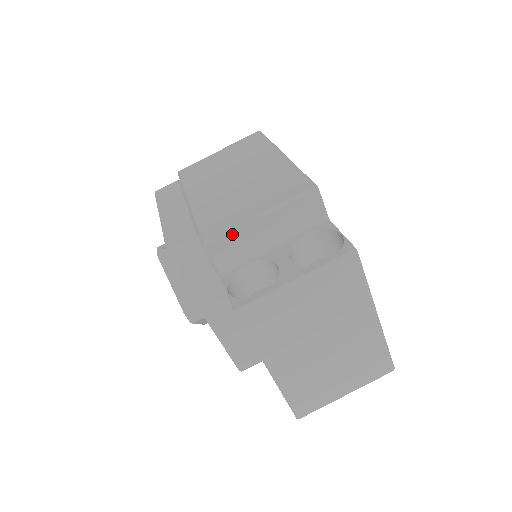
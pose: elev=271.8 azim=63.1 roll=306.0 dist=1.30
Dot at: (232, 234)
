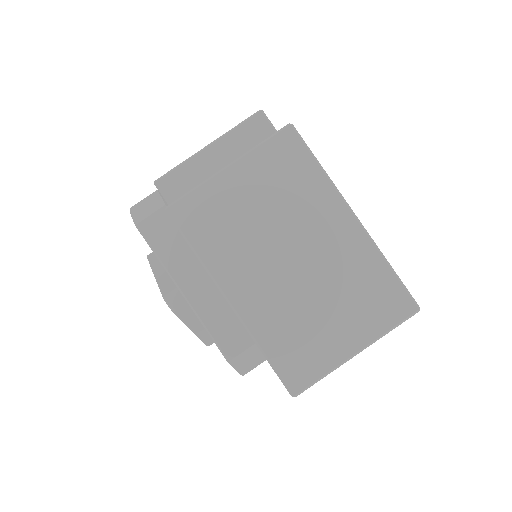
Dot at: (182, 168)
